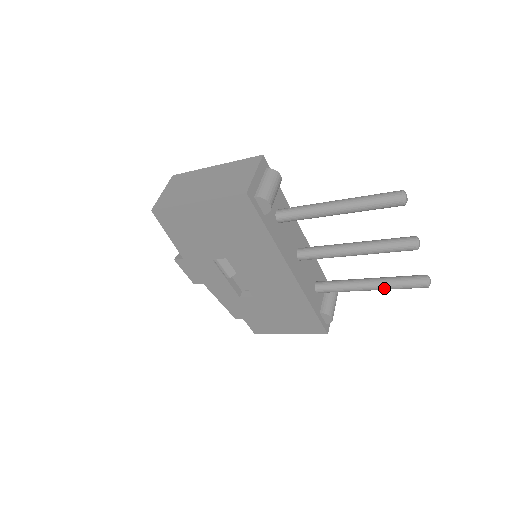
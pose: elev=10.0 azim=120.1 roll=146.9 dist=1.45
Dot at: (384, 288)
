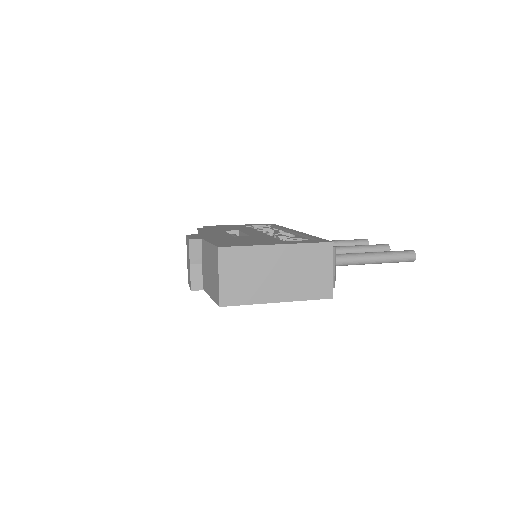
Dot at: occluded
